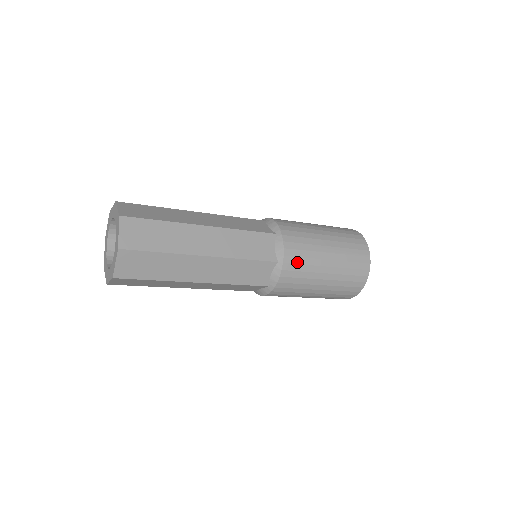
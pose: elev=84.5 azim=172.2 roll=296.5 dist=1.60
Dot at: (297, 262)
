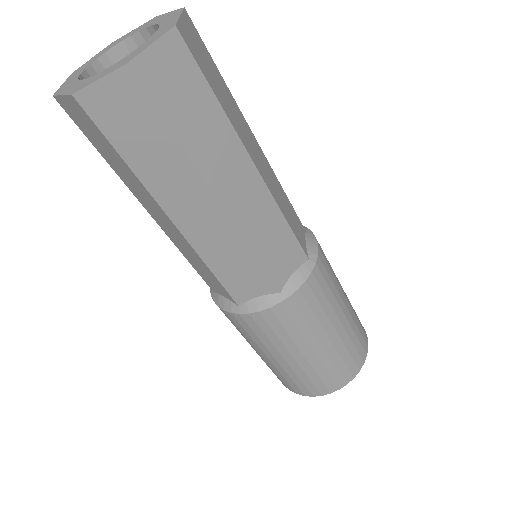
Dot at: (325, 277)
